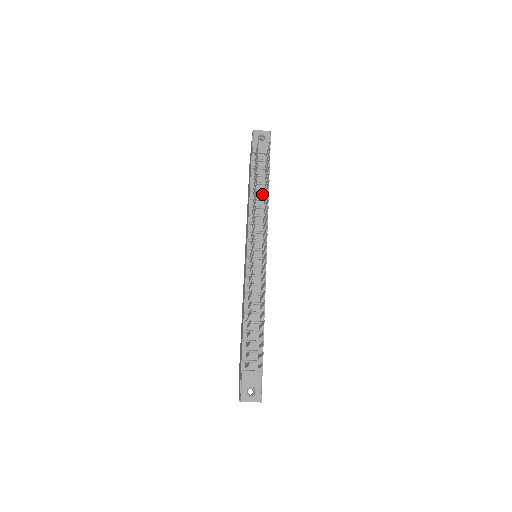
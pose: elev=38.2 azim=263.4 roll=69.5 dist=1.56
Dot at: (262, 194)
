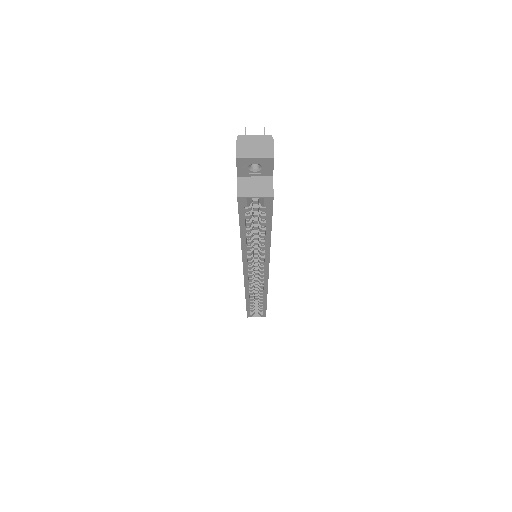
Dot at: occluded
